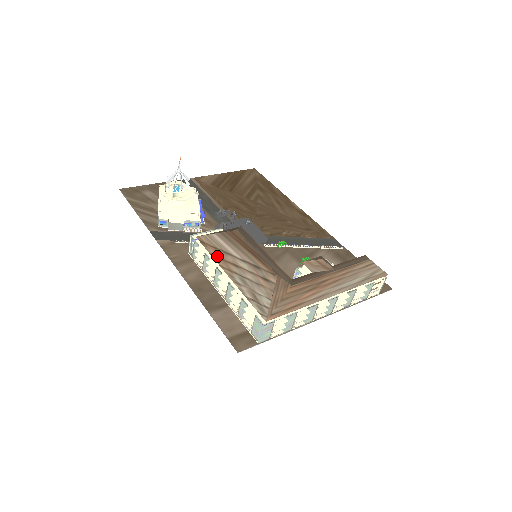
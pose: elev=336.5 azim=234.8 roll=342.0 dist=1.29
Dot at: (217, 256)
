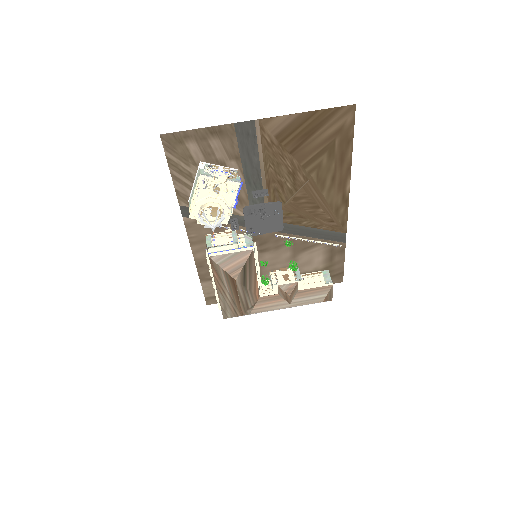
Dot at: (216, 279)
